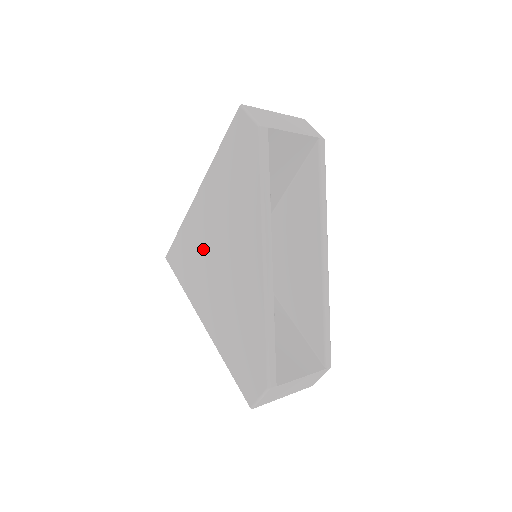
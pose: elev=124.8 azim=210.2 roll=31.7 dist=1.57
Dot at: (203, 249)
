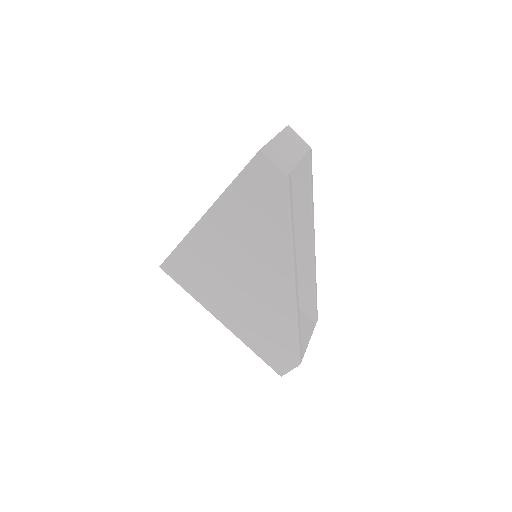
Dot at: (215, 266)
